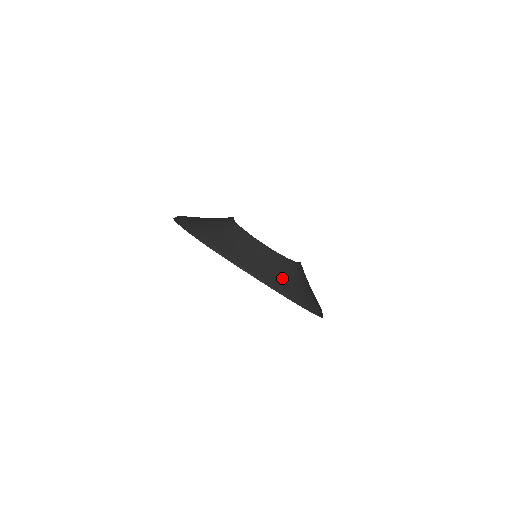
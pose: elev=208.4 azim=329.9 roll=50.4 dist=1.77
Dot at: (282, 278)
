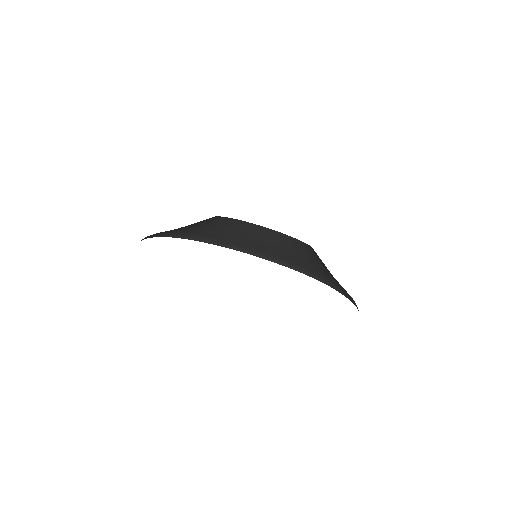
Dot at: (334, 278)
